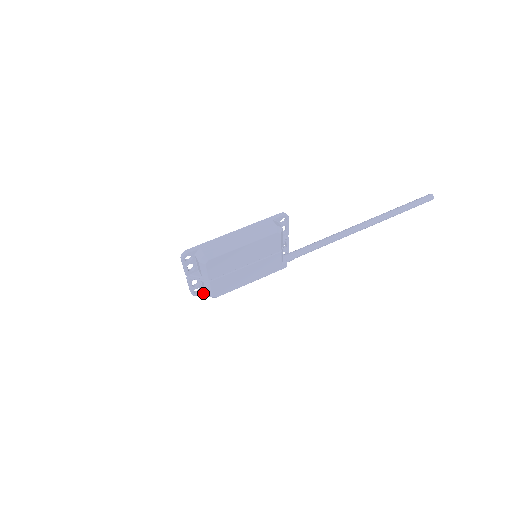
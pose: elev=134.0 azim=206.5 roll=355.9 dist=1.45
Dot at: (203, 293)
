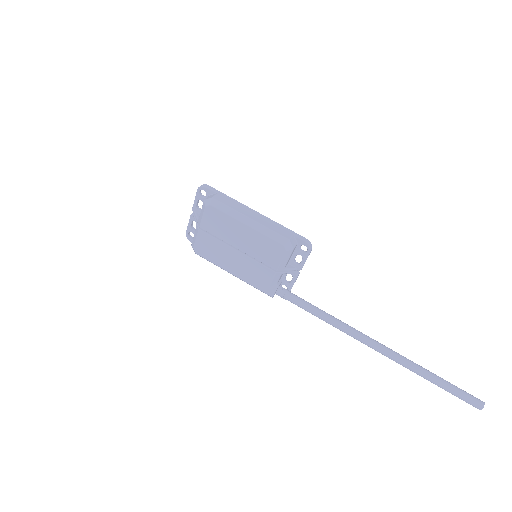
Dot at: occluded
